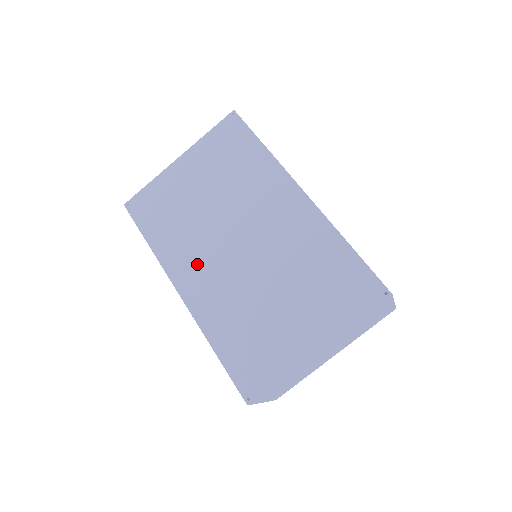
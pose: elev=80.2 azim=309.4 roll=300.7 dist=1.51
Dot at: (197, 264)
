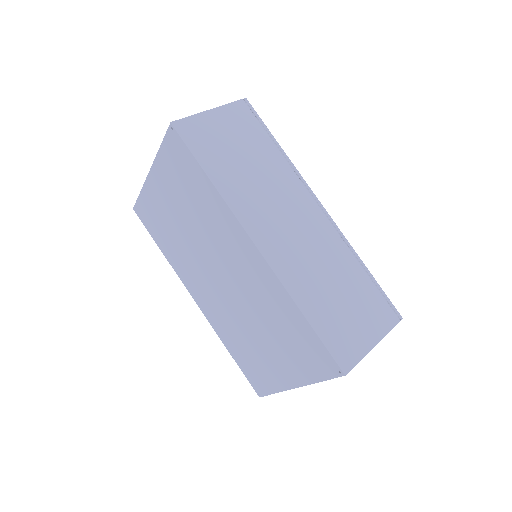
Dot at: (198, 283)
